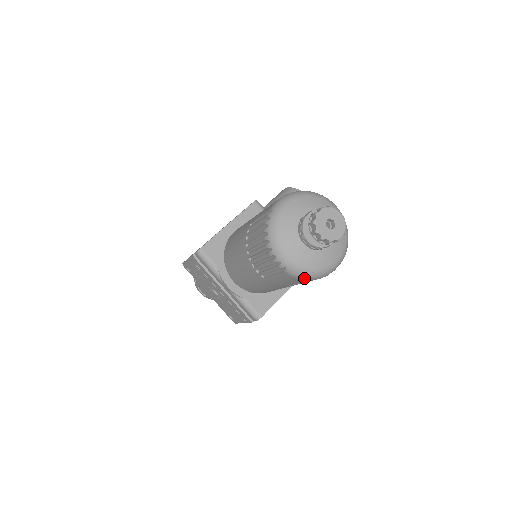
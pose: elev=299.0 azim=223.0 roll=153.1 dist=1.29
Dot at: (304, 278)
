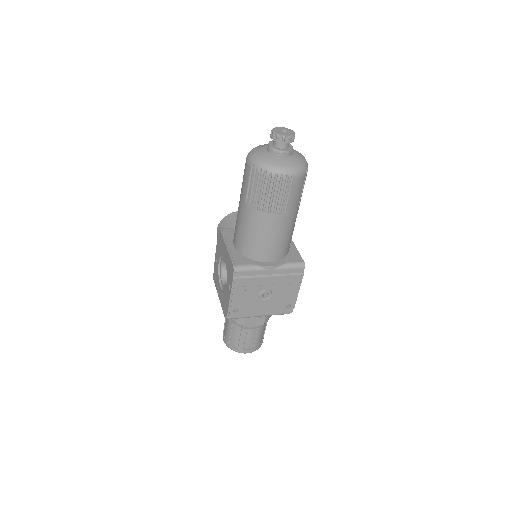
Dot at: (304, 173)
